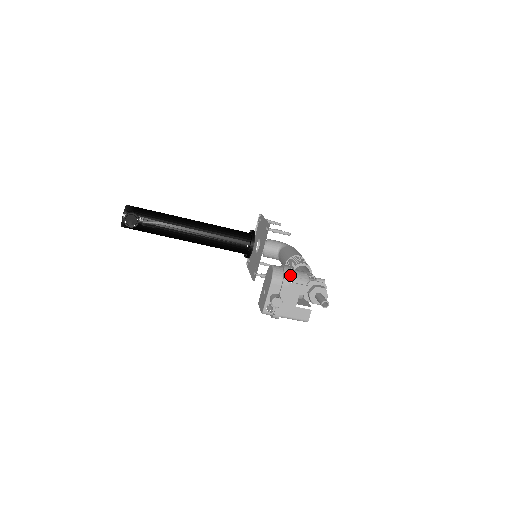
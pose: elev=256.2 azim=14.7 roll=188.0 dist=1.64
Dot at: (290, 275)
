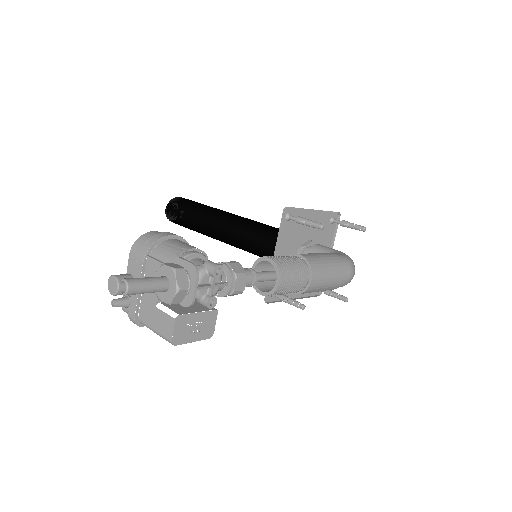
Dot at: (153, 243)
